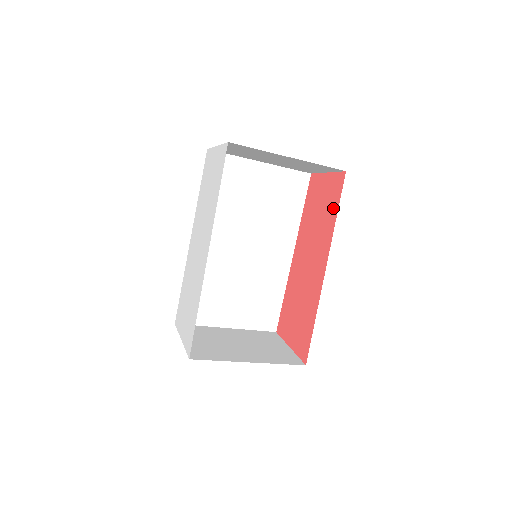
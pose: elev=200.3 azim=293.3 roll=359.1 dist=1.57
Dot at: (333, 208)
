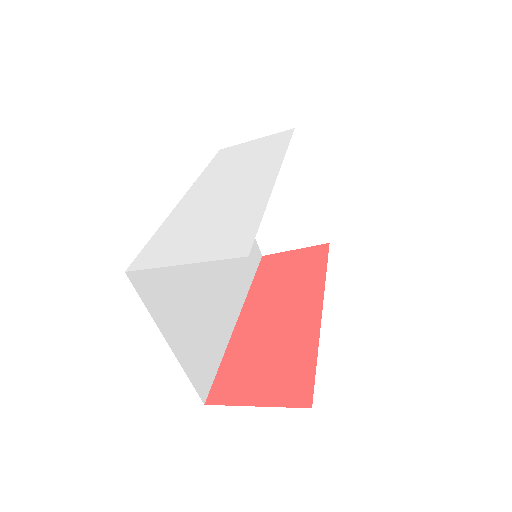
Dot at: (317, 265)
